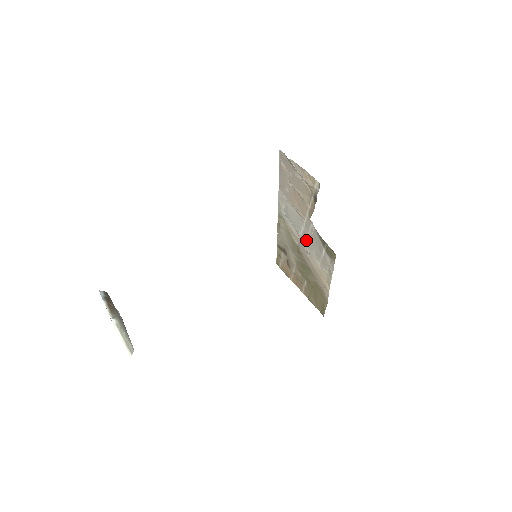
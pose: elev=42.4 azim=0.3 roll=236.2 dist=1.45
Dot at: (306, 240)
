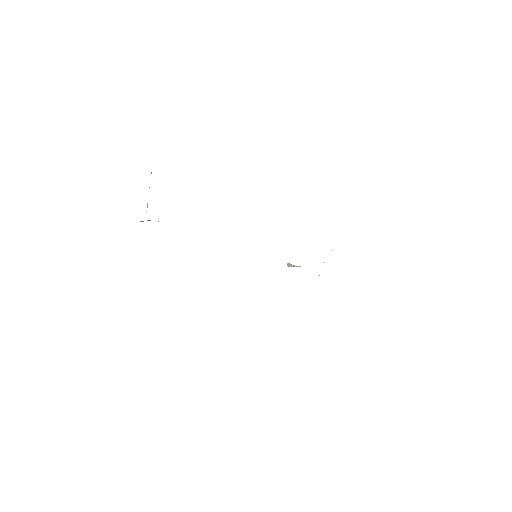
Dot at: occluded
